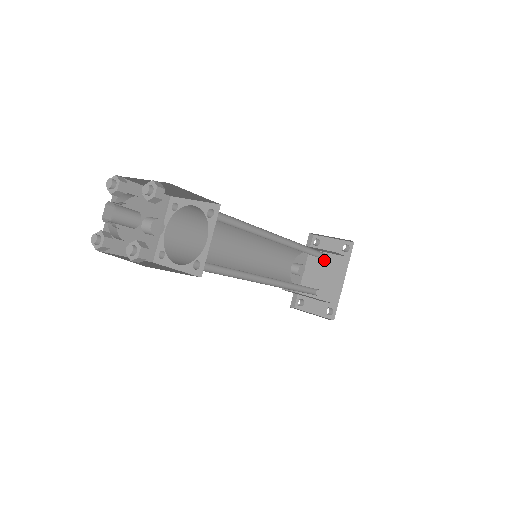
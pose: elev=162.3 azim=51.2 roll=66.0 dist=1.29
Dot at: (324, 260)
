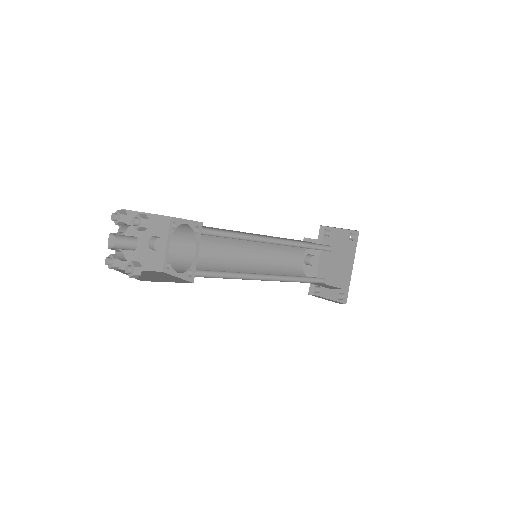
Dot at: (335, 249)
